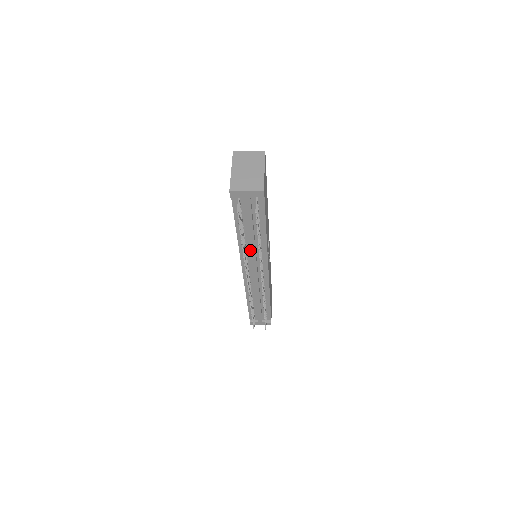
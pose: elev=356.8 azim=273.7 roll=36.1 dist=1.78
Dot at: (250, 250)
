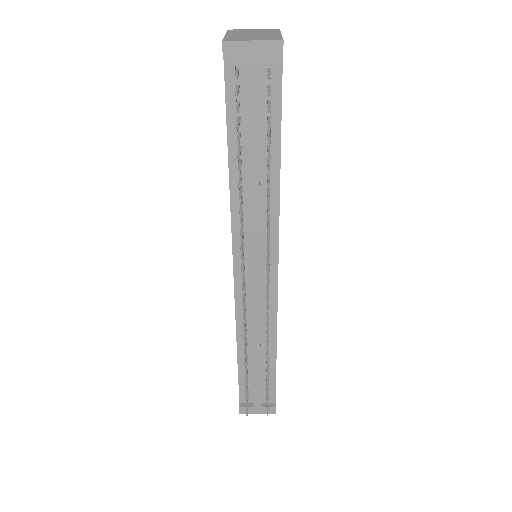
Dot at: (250, 210)
